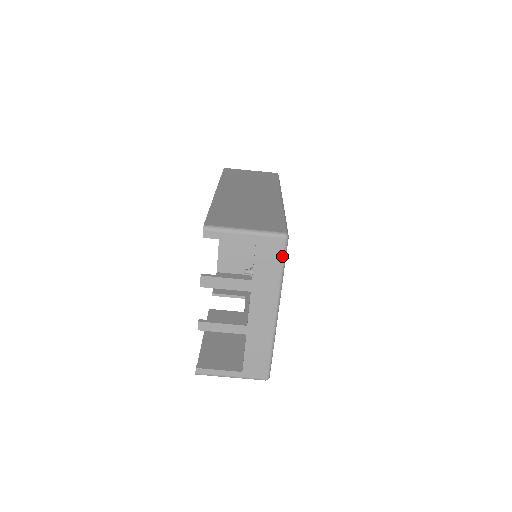
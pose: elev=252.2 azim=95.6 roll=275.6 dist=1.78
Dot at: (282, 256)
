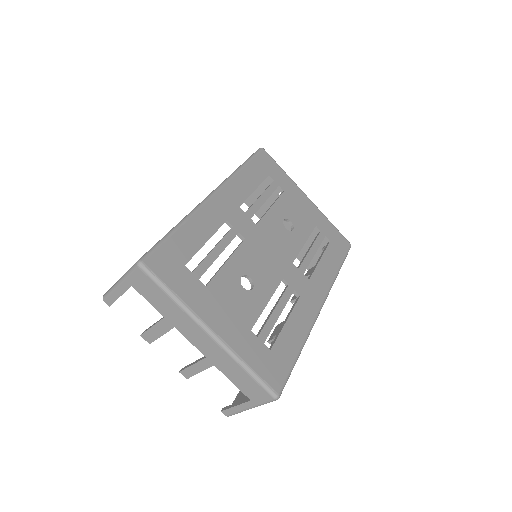
Dot at: (154, 283)
